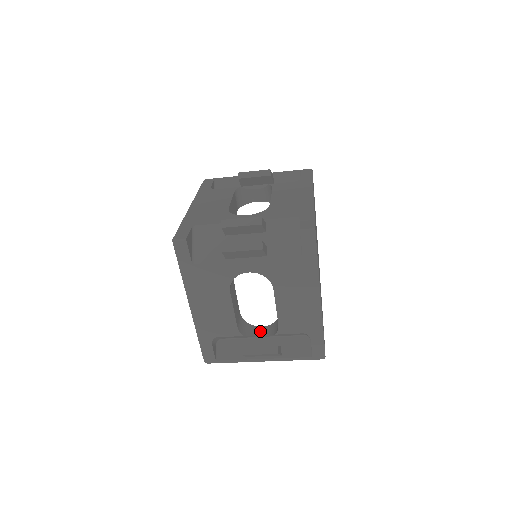
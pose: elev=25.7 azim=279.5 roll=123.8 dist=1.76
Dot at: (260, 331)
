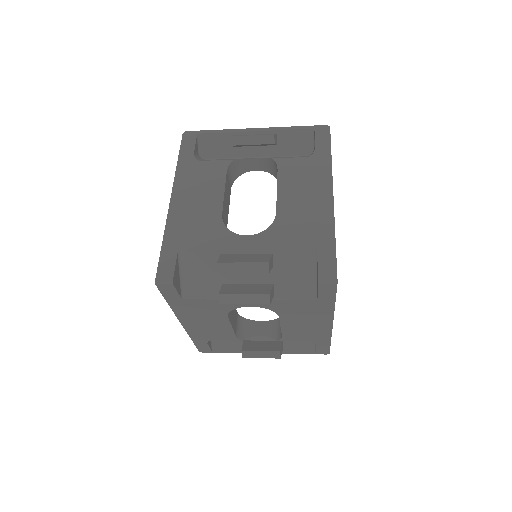
Dot at: (260, 328)
